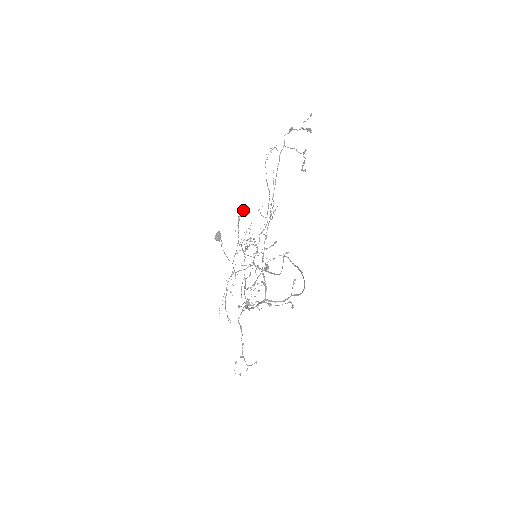
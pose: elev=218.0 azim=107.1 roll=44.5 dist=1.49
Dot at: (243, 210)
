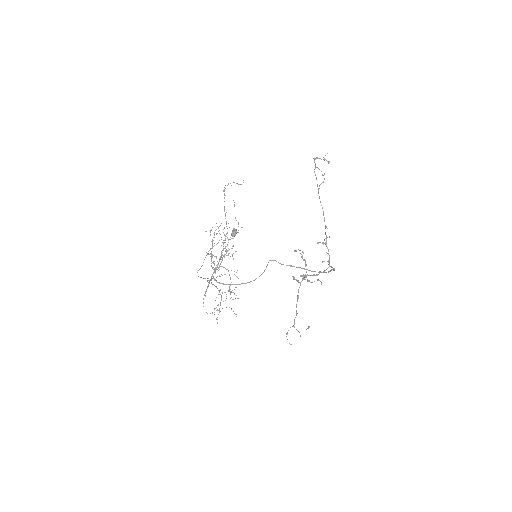
Dot at: (221, 223)
